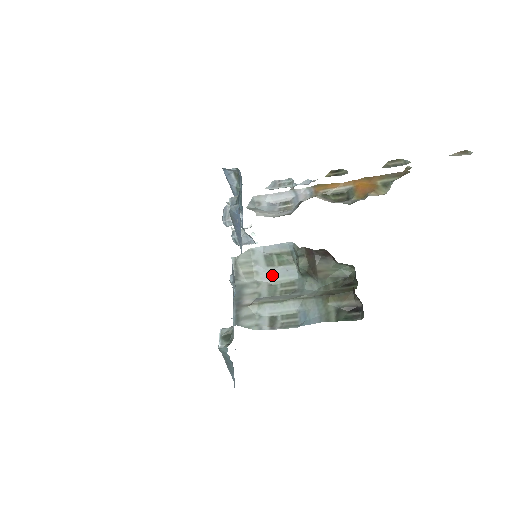
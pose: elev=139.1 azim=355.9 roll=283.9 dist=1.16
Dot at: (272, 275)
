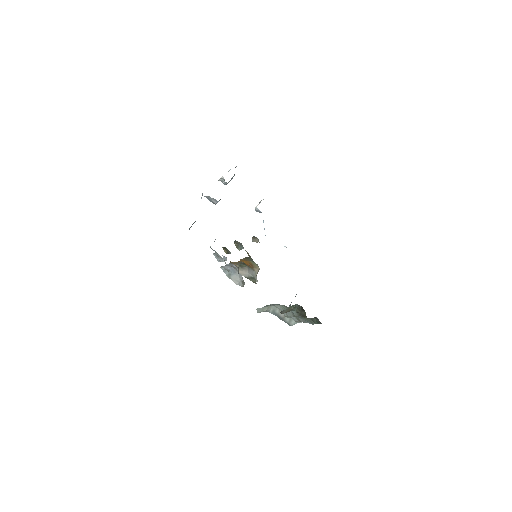
Dot at: occluded
